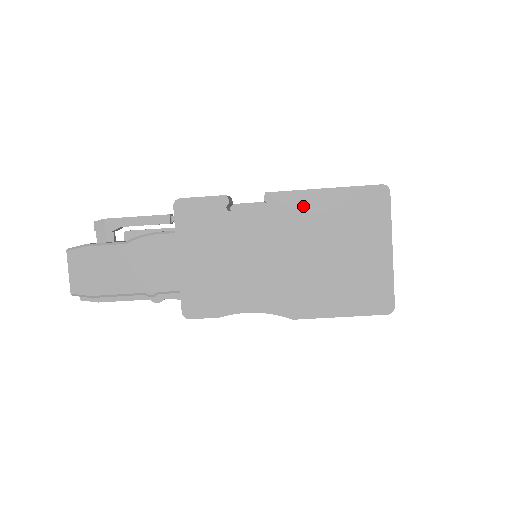
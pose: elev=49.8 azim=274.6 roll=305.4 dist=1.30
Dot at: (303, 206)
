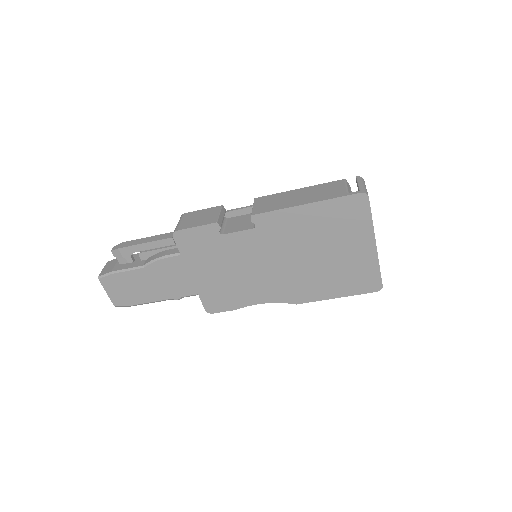
Dot at: (288, 221)
